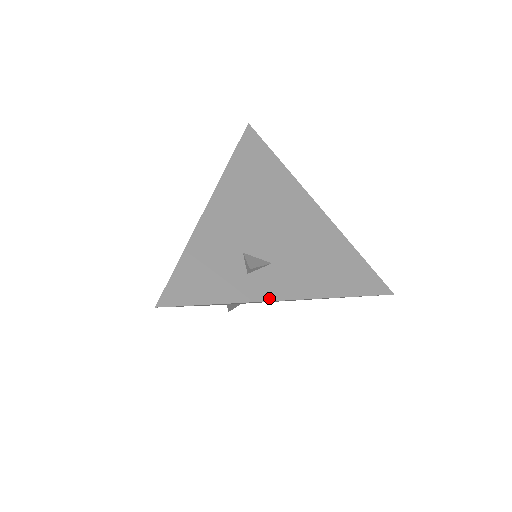
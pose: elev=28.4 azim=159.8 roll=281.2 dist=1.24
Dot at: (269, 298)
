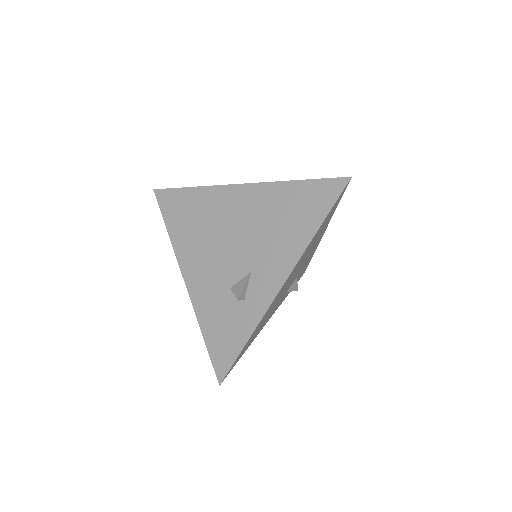
Dot at: (270, 300)
